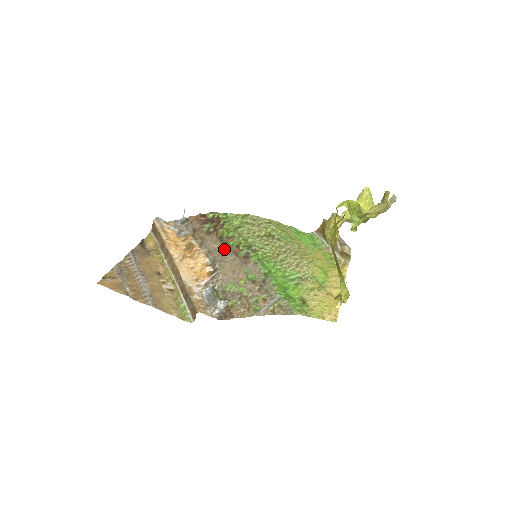
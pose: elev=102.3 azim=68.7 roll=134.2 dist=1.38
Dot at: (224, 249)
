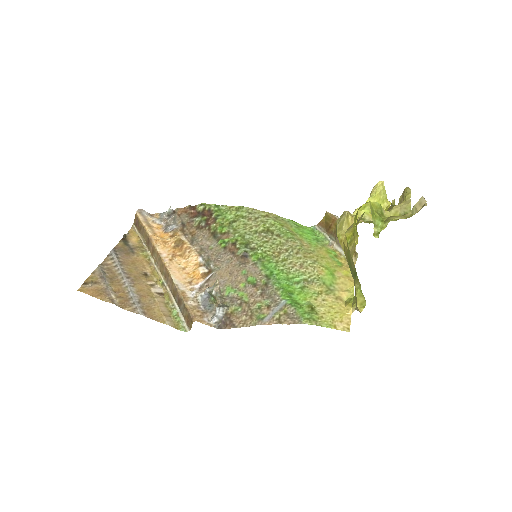
Dot at: (219, 247)
